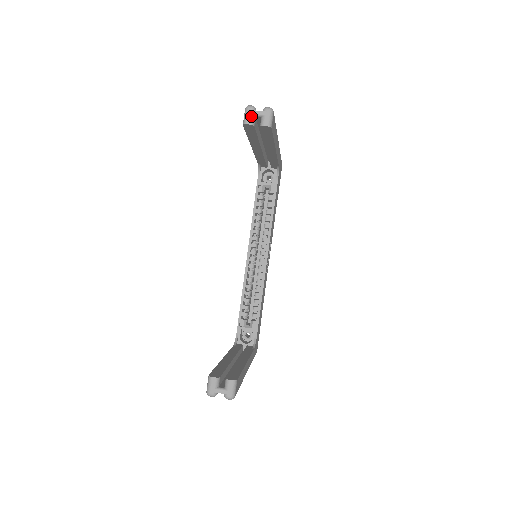
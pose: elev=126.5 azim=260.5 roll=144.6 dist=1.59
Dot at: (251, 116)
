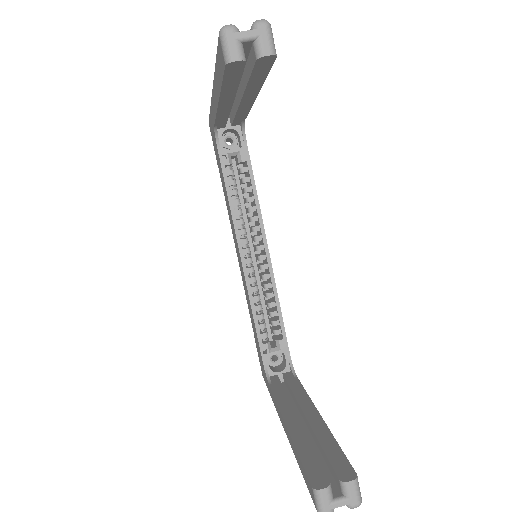
Dot at: (236, 44)
